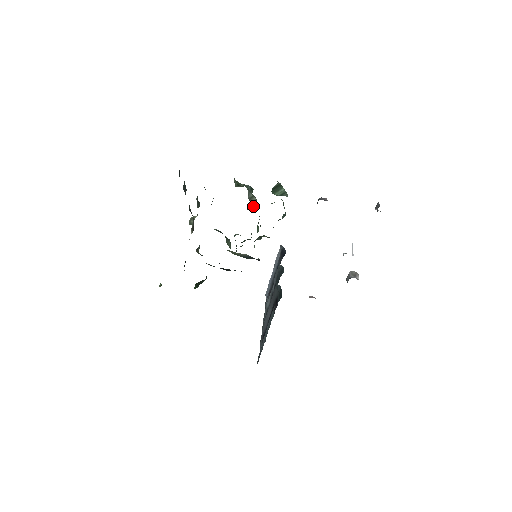
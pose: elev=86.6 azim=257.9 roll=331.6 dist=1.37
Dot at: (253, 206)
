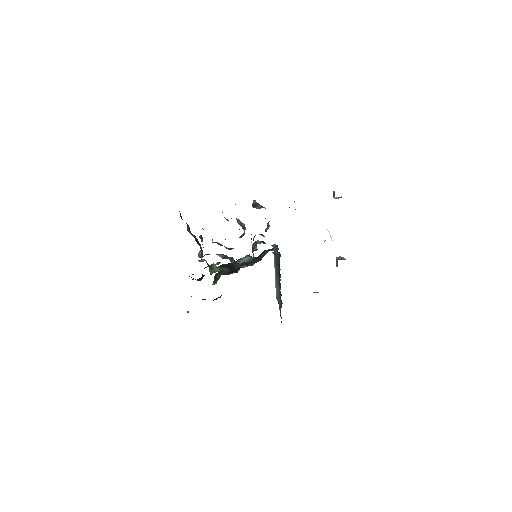
Dot at: (244, 229)
